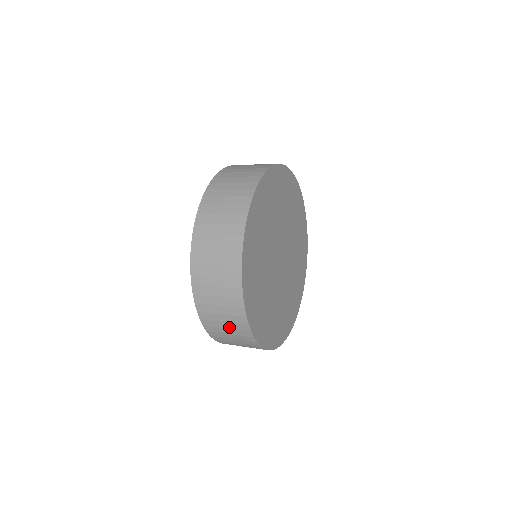
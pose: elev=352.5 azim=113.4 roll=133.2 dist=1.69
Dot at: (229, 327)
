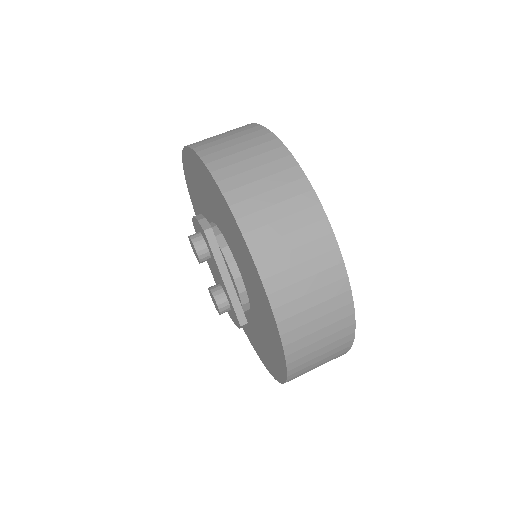
Dot at: occluded
